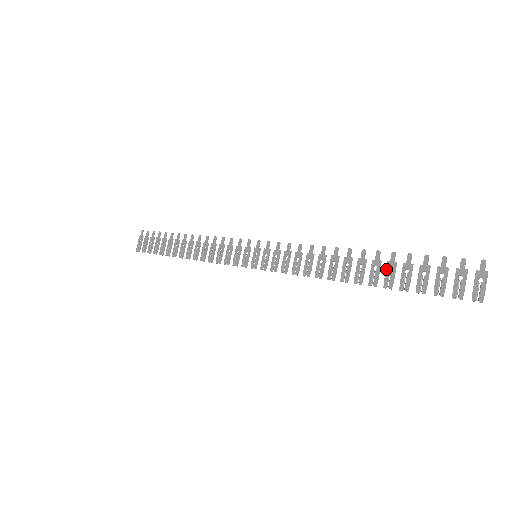
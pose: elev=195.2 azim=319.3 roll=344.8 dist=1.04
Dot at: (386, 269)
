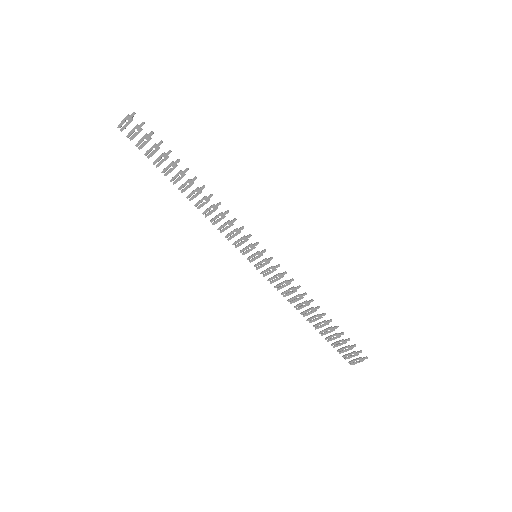
Dot at: (328, 329)
